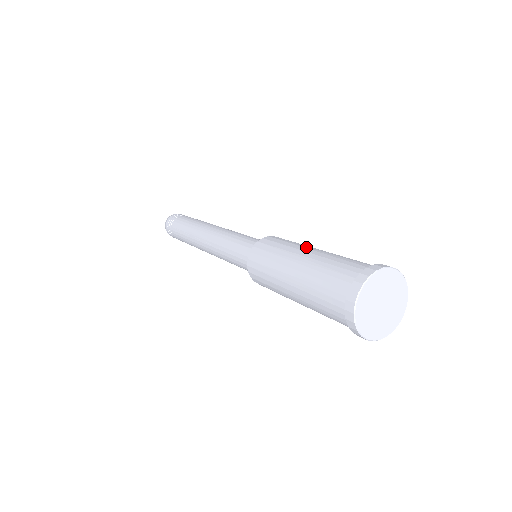
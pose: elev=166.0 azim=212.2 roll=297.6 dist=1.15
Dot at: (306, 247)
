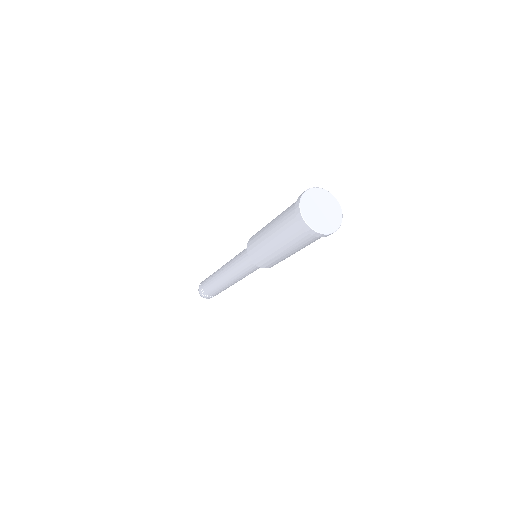
Dot at: occluded
